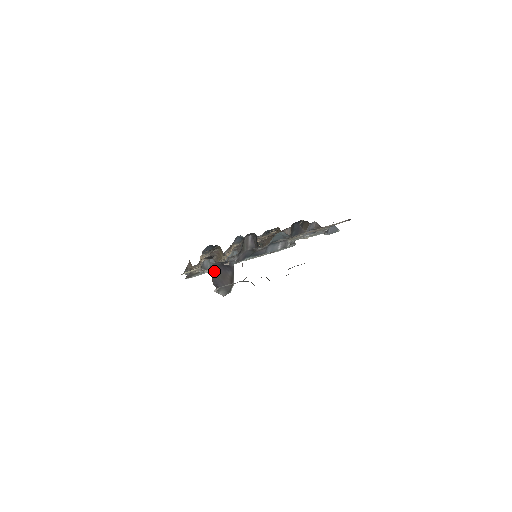
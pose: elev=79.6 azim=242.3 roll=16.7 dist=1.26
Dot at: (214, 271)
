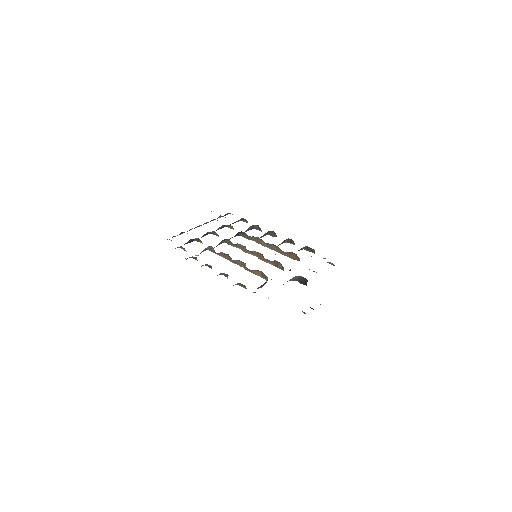
Dot at: occluded
